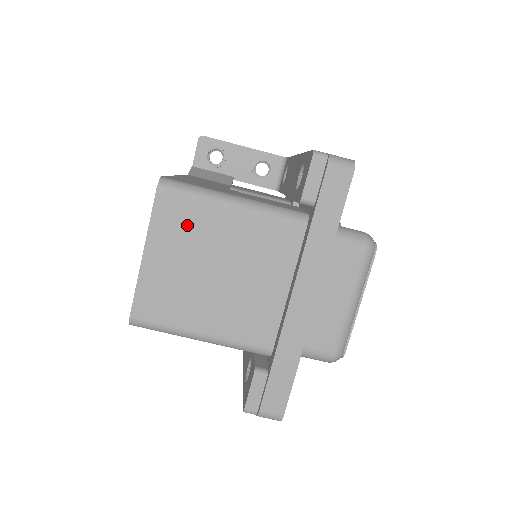
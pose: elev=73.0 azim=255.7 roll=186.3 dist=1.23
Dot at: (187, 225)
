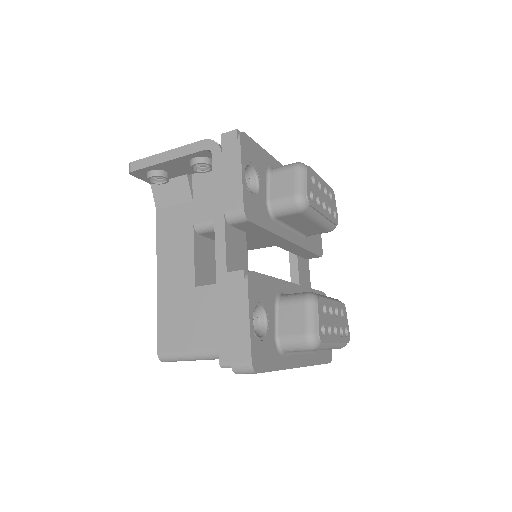
Dot at: occluded
